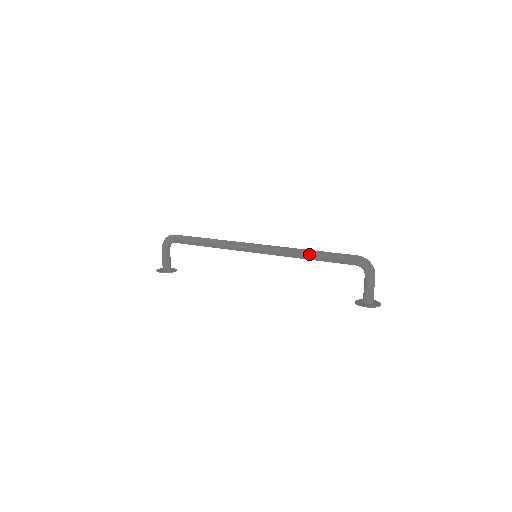
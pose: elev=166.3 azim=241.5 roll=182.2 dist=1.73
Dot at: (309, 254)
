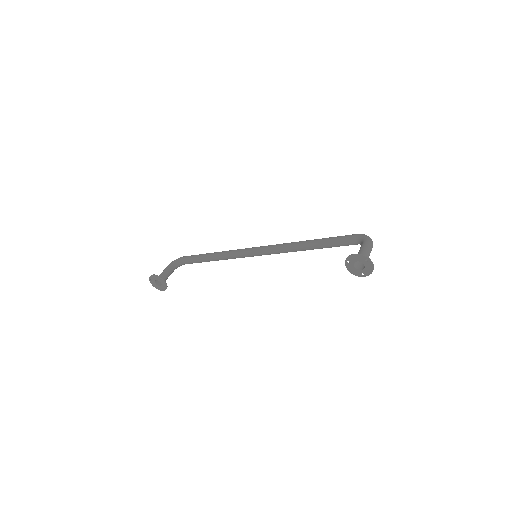
Dot at: (310, 240)
